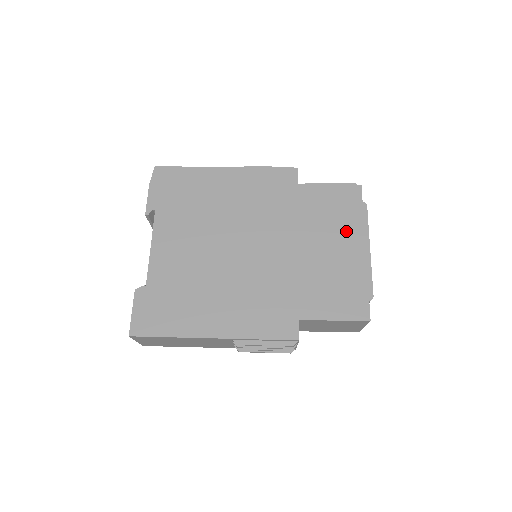
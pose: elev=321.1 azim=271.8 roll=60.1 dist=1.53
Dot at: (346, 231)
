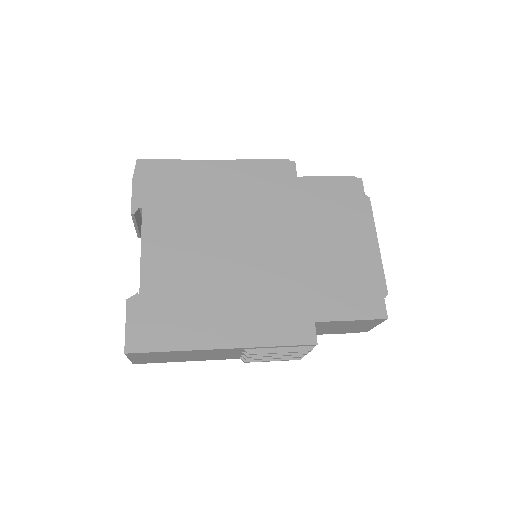
Dot at: (352, 225)
